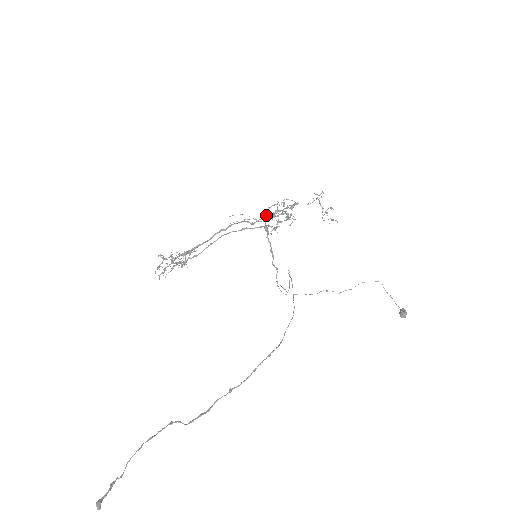
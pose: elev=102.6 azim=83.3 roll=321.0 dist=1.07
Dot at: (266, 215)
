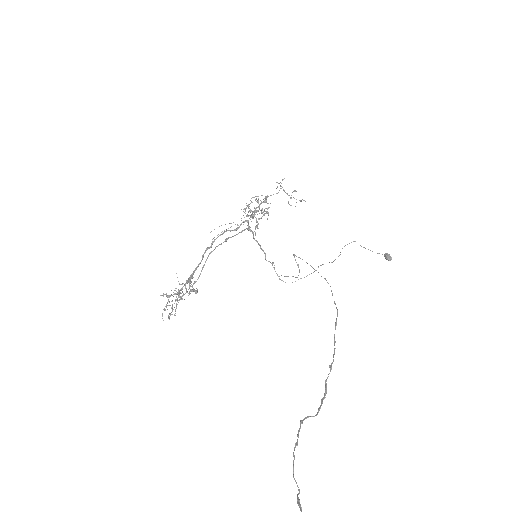
Dot at: (244, 217)
